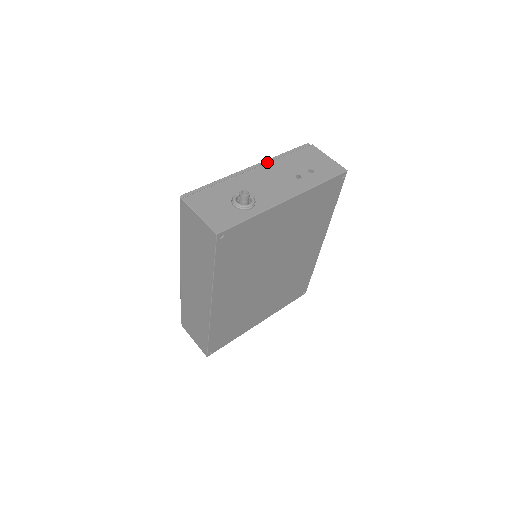
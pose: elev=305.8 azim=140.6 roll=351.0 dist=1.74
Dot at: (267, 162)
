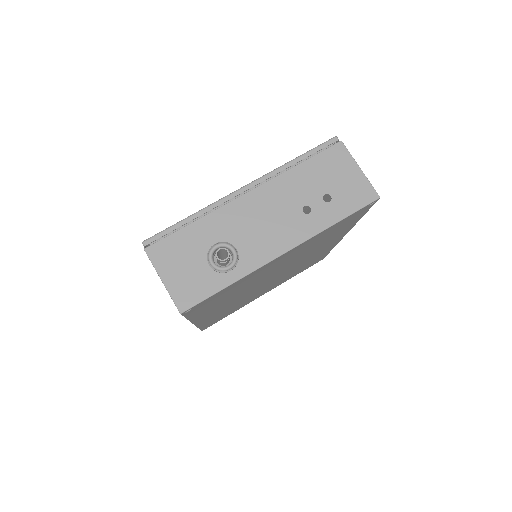
Dot at: (269, 177)
